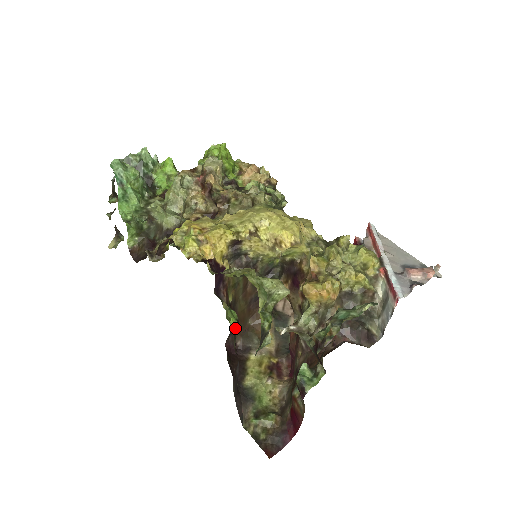
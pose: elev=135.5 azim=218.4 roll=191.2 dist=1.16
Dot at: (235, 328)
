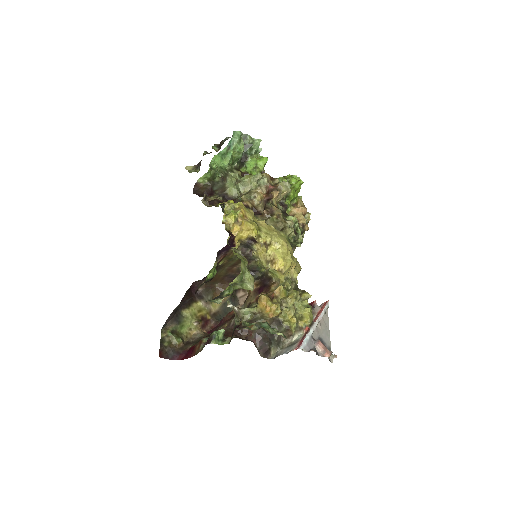
Dot at: (208, 279)
